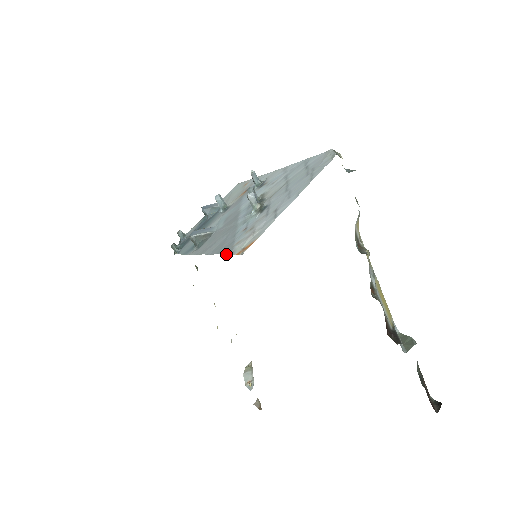
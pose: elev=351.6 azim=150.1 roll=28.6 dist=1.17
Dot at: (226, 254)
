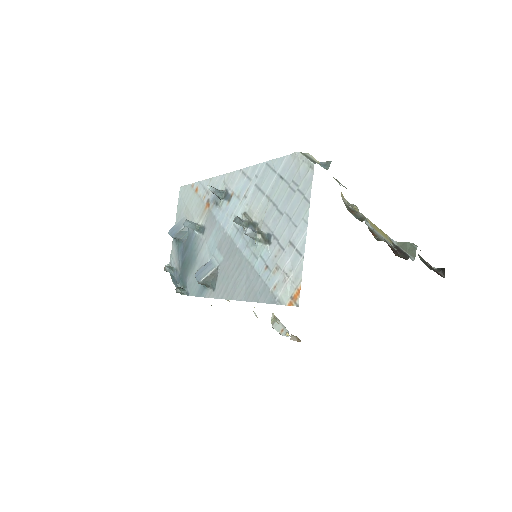
Dot at: occluded
